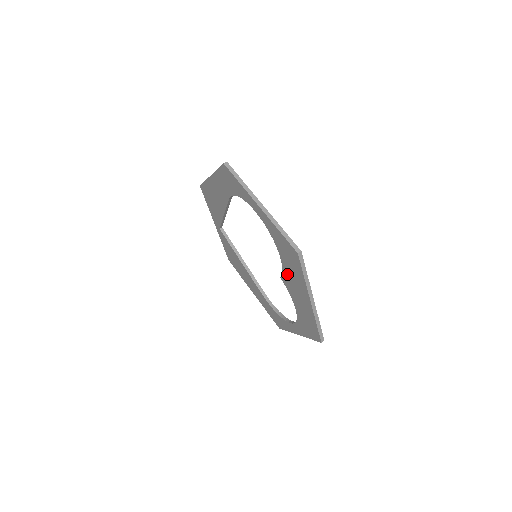
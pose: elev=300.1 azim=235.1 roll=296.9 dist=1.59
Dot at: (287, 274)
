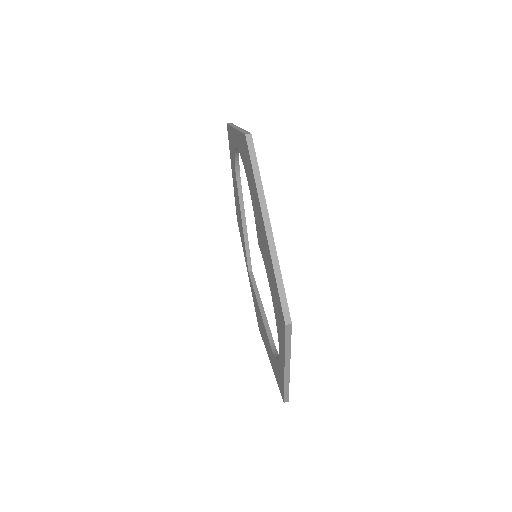
Dot at: (255, 215)
